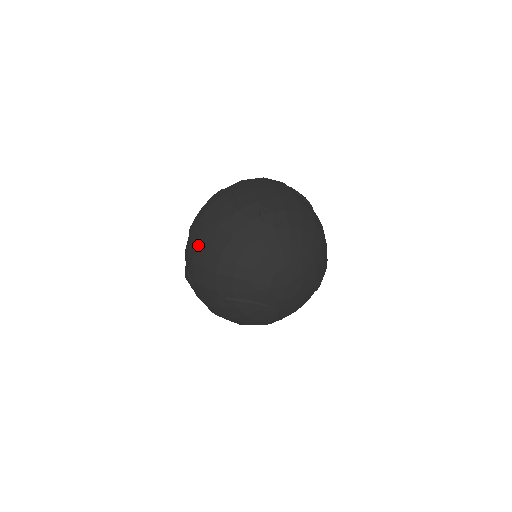
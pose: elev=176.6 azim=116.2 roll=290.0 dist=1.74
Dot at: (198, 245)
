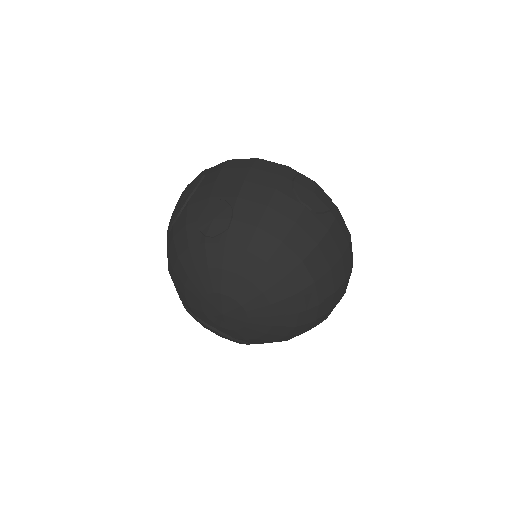
Dot at: occluded
